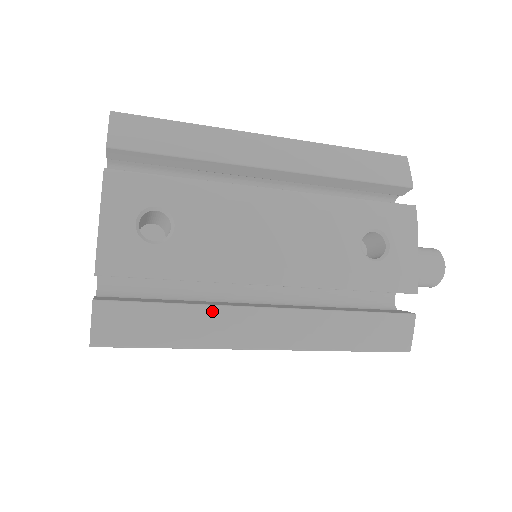
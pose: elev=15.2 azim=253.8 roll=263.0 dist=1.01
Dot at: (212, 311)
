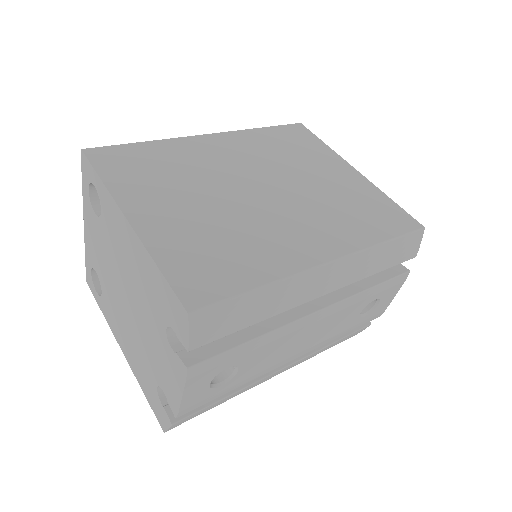
Dot at: (250, 386)
